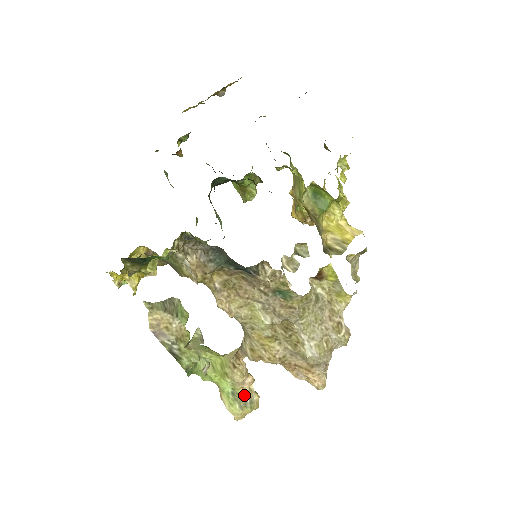
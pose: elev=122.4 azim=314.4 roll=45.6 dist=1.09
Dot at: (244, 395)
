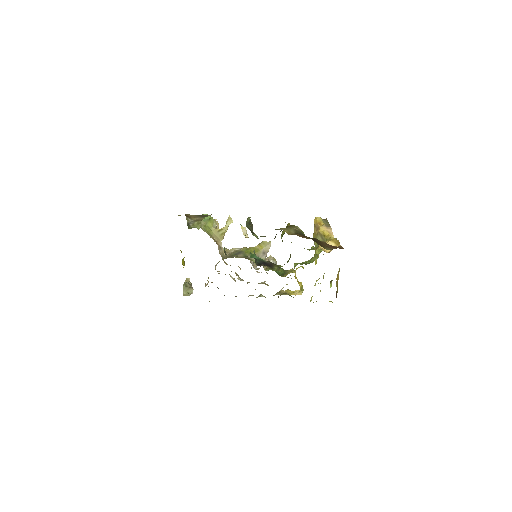
Dot at: occluded
